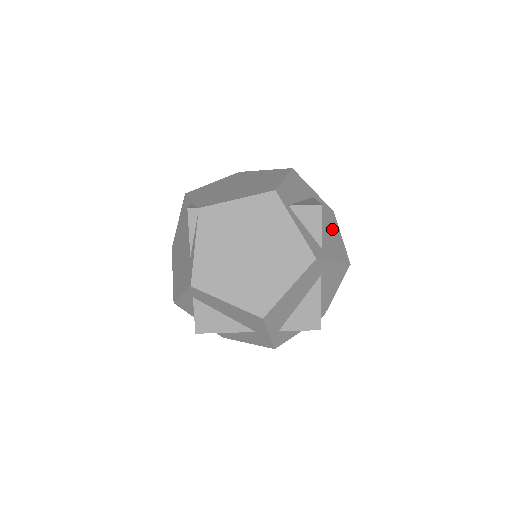
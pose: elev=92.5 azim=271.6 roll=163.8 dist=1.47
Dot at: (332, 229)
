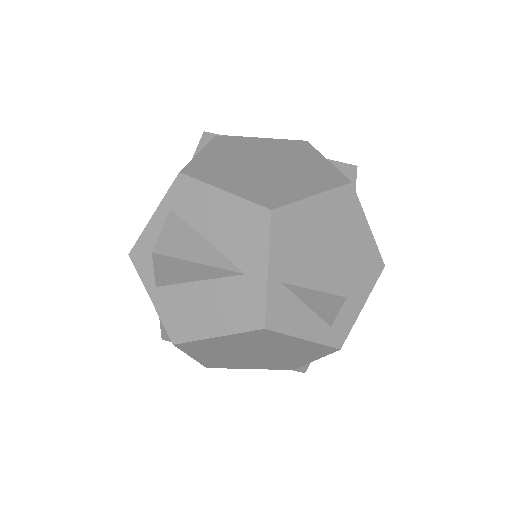
Dot at: occluded
